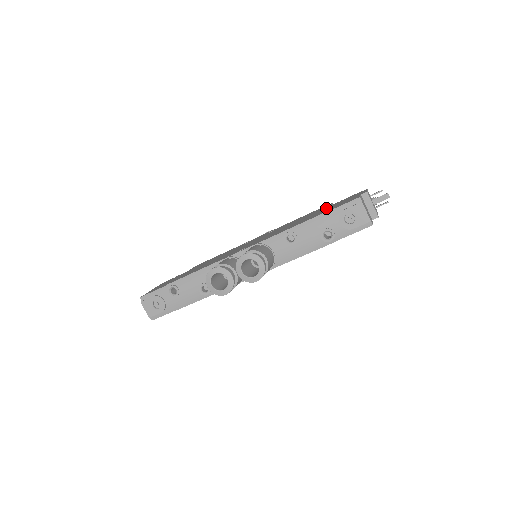
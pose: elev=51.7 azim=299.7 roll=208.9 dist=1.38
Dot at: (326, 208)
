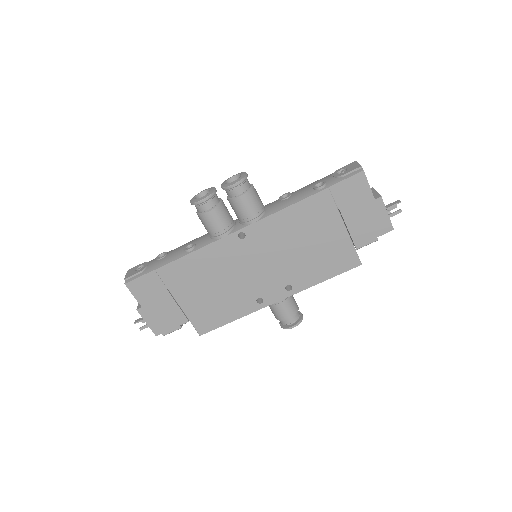
Dot at: occluded
